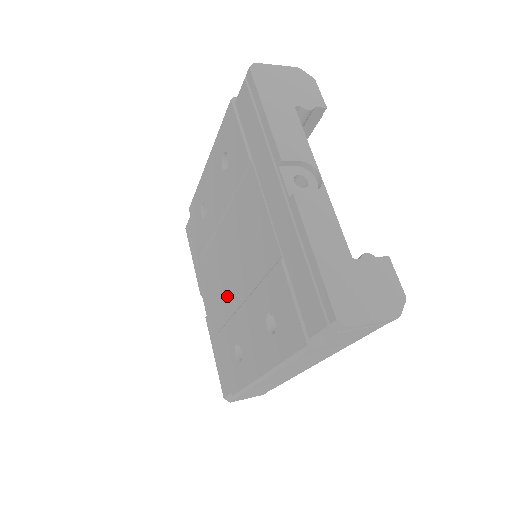
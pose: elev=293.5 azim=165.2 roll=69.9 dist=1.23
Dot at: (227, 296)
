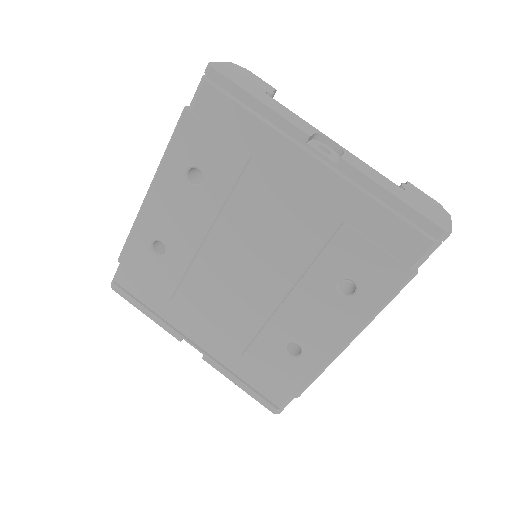
Dot at: (246, 310)
